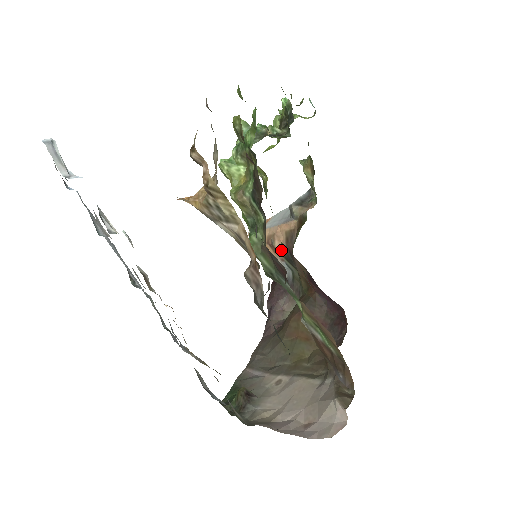
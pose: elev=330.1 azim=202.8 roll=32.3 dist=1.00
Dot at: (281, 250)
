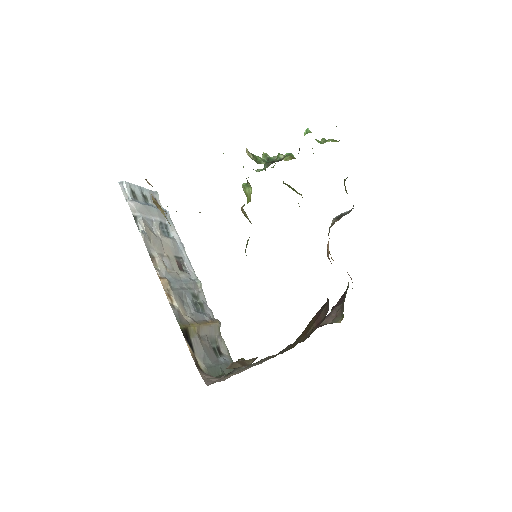
Dot at: occluded
